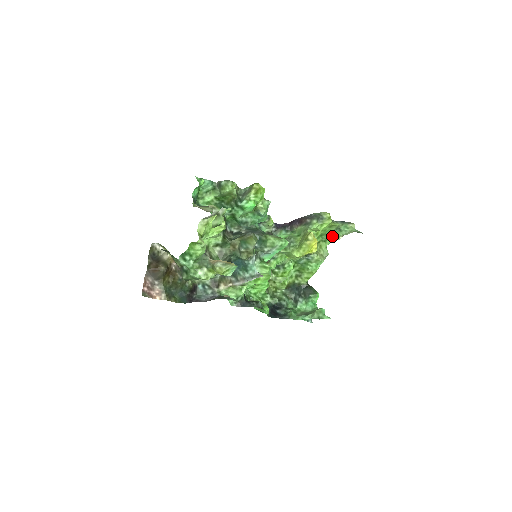
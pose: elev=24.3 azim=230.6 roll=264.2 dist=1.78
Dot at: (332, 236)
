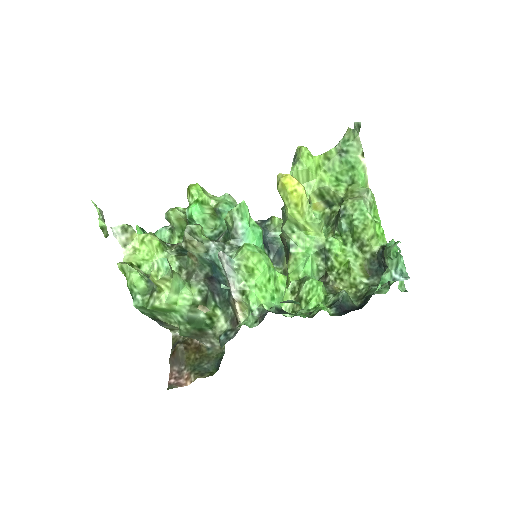
Dot at: (349, 168)
